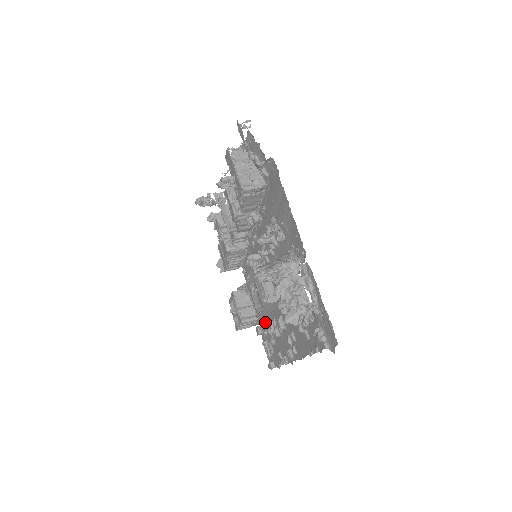
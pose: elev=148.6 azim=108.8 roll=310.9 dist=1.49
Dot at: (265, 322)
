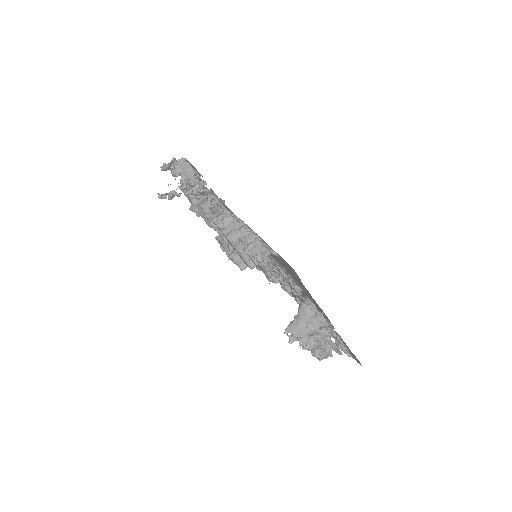
Dot at: occluded
